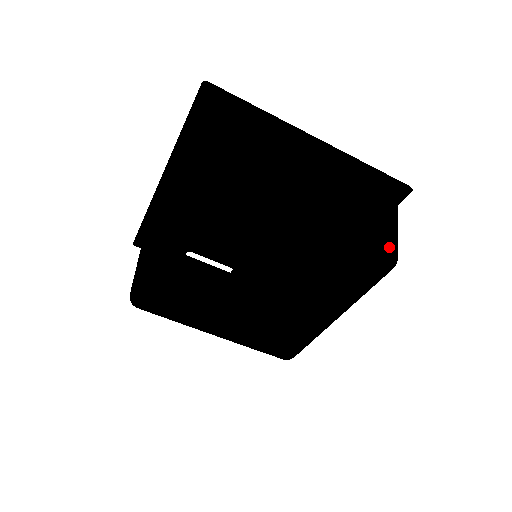
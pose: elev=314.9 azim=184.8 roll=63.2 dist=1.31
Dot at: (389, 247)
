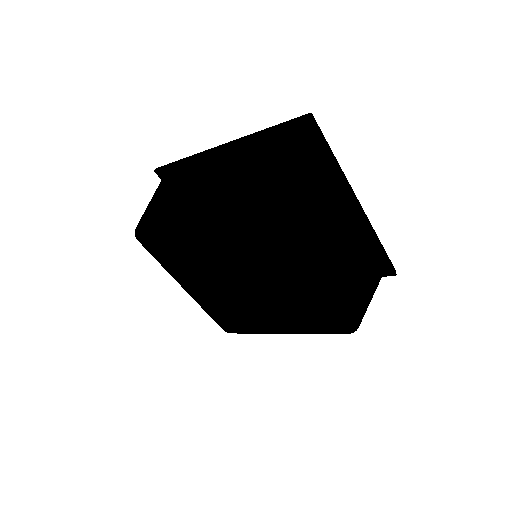
Dot at: (358, 319)
